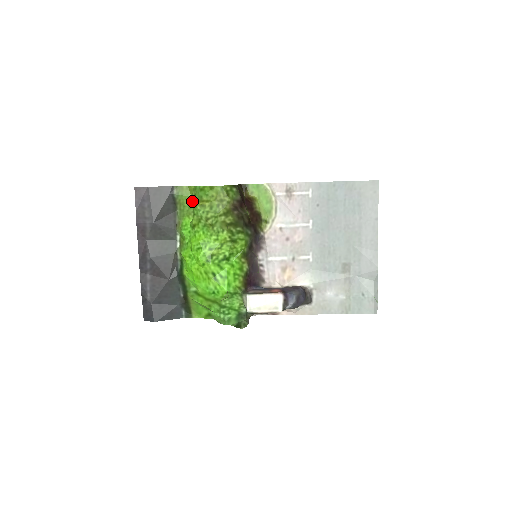
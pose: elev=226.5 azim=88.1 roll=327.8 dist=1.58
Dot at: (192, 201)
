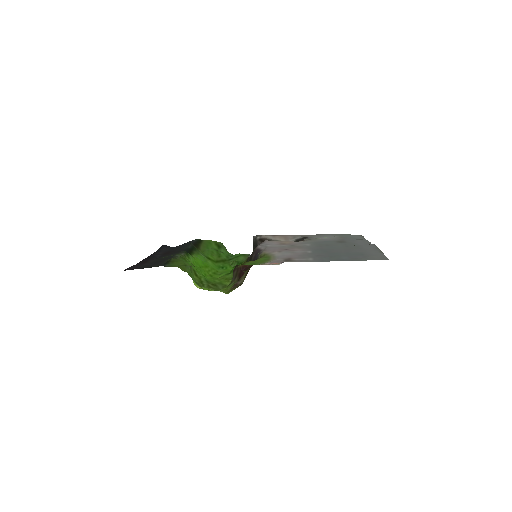
Dot at: (187, 267)
